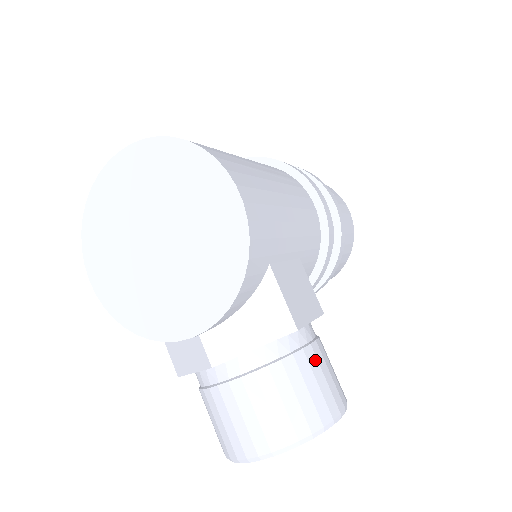
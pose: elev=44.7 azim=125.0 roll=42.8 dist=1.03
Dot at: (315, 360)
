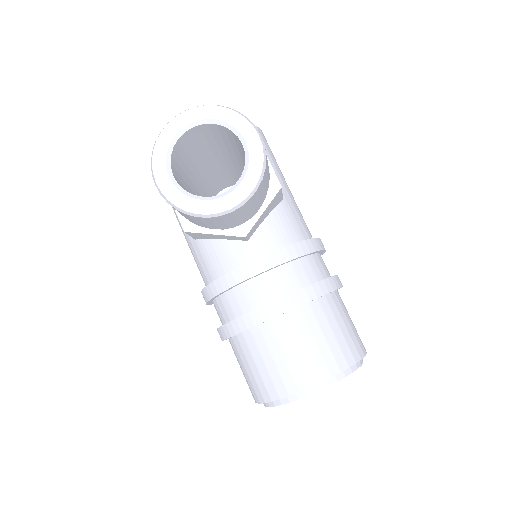
Dot at: occluded
